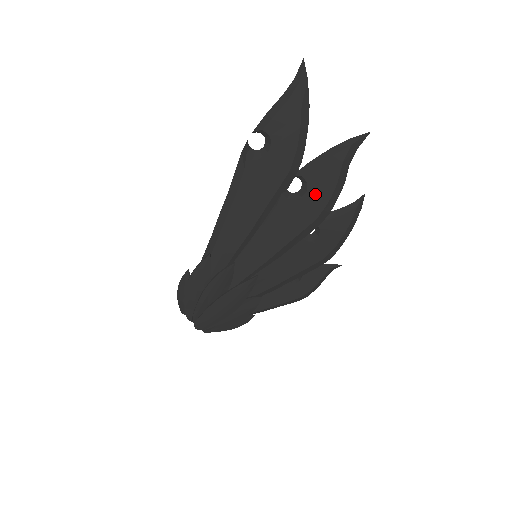
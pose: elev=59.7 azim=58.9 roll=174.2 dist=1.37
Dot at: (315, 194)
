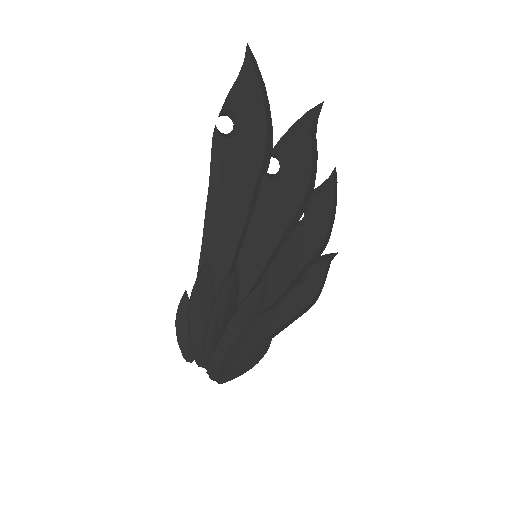
Dot at: (296, 169)
